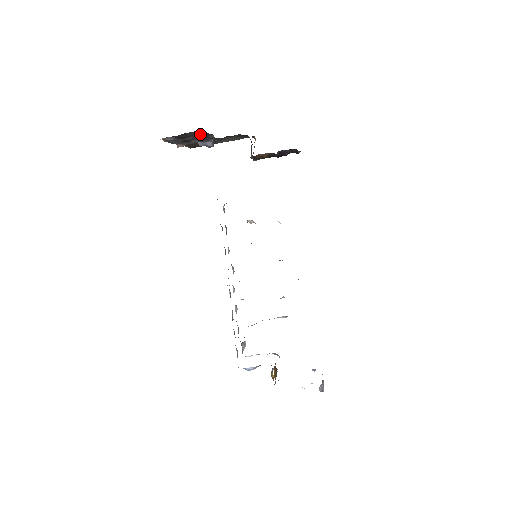
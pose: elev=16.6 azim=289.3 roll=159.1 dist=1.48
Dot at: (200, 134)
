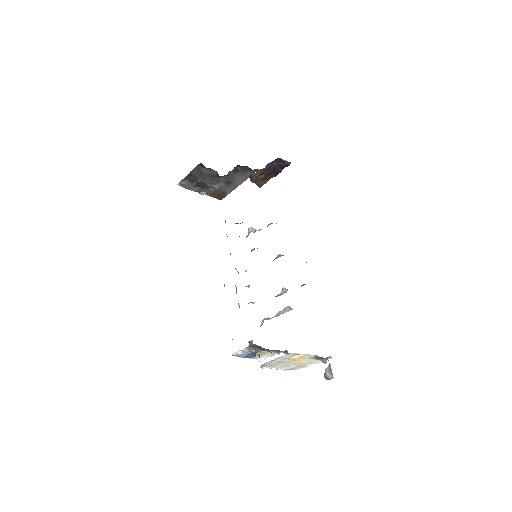
Dot at: (204, 172)
